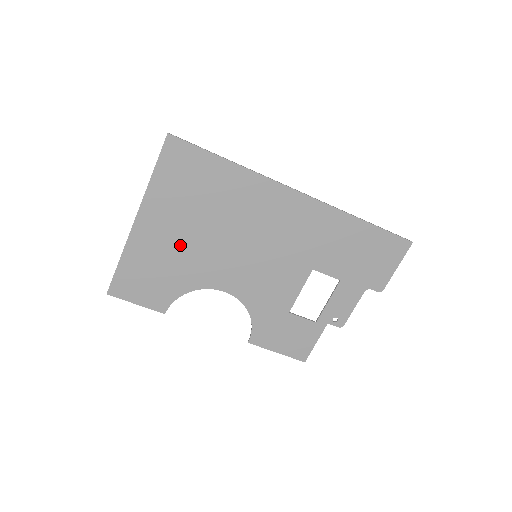
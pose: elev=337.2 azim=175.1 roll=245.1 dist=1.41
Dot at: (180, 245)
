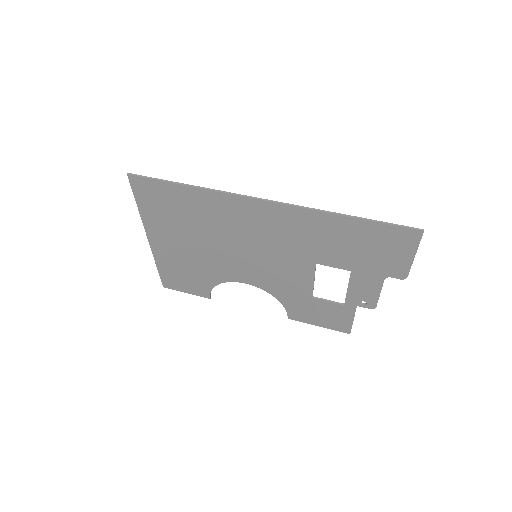
Dot at: (190, 253)
